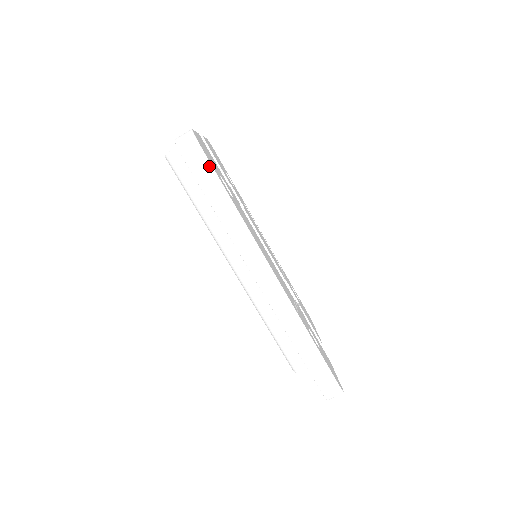
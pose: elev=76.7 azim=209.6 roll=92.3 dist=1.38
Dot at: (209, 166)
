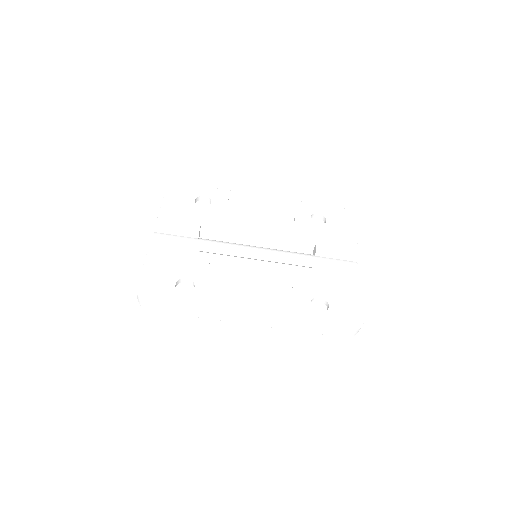
Dot at: (162, 306)
